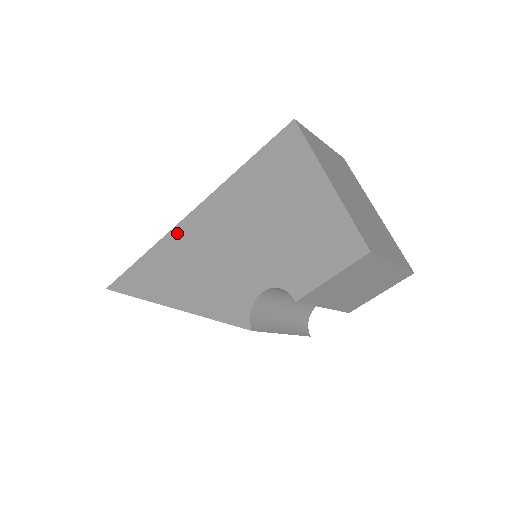
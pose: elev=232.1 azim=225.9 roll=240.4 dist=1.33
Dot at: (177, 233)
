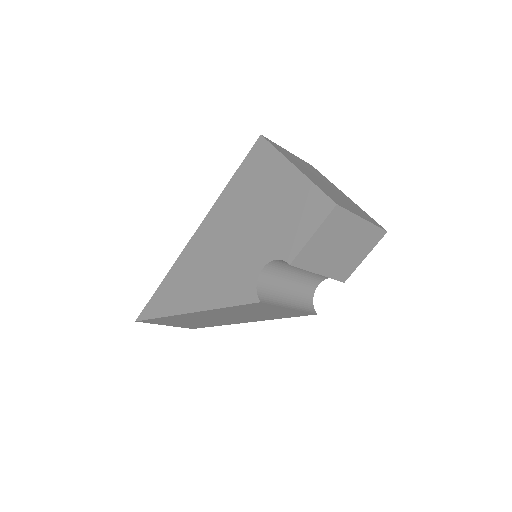
Dot at: (187, 252)
